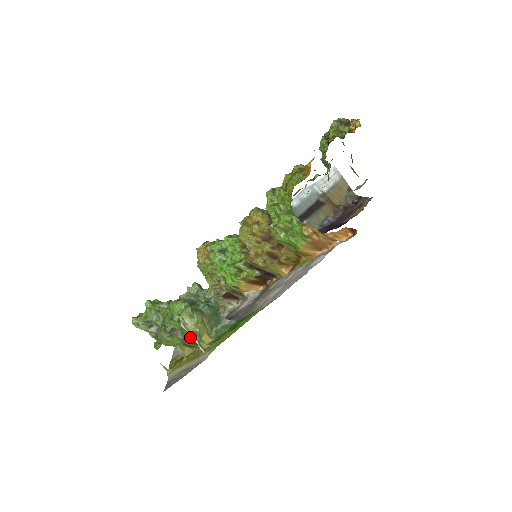
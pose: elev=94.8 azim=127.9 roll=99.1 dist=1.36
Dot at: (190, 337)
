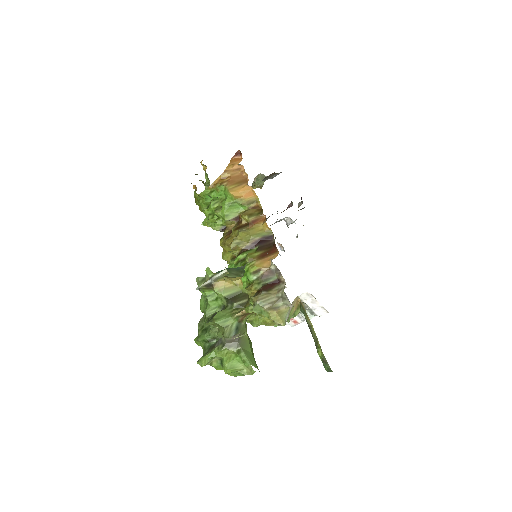
Dot at: (217, 287)
